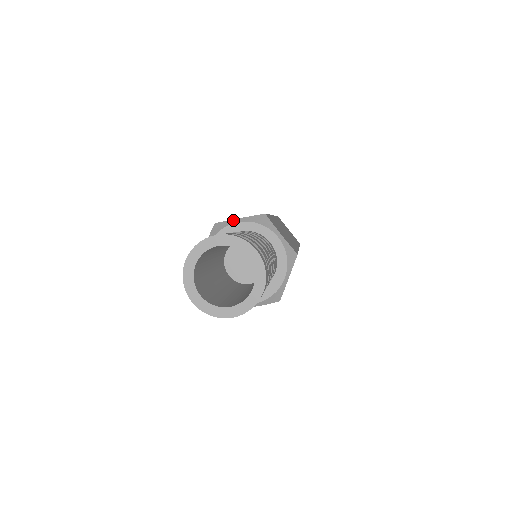
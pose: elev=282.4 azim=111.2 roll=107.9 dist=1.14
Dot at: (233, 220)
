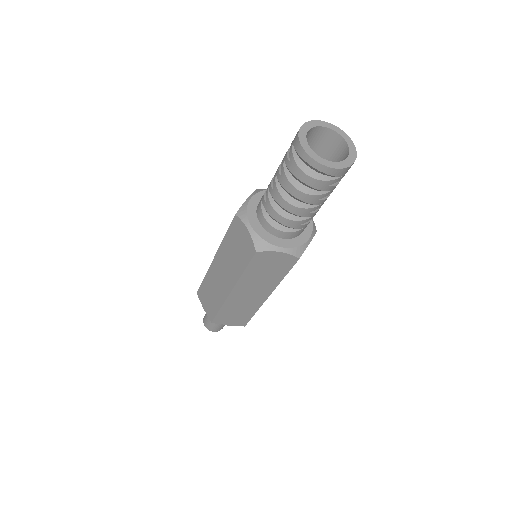
Dot at: occluded
